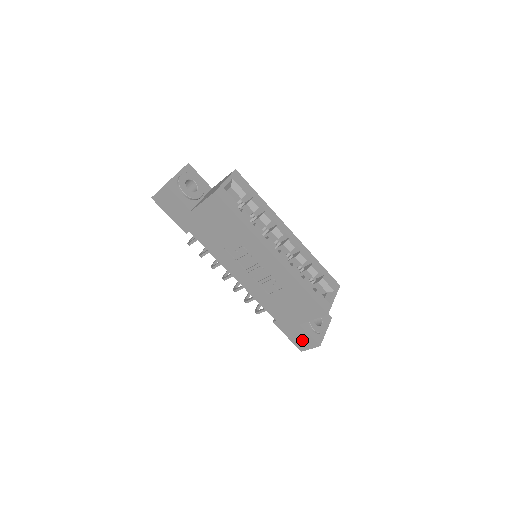
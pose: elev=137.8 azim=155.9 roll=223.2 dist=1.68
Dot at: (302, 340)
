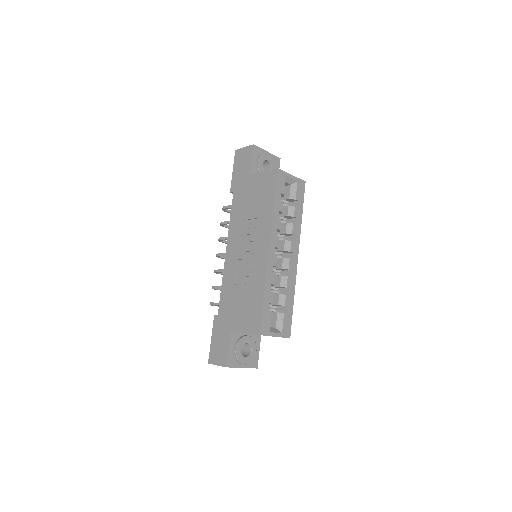
Dot at: (219, 350)
